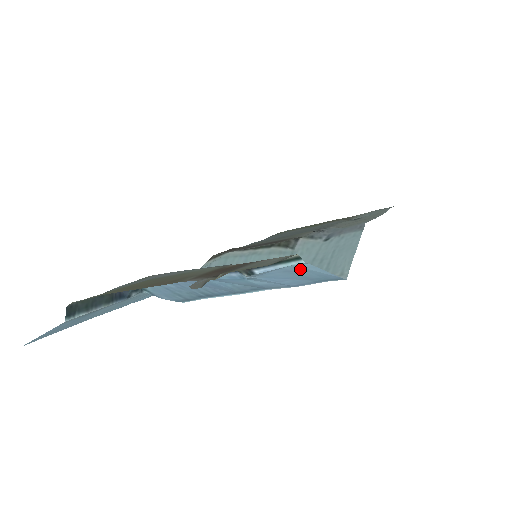
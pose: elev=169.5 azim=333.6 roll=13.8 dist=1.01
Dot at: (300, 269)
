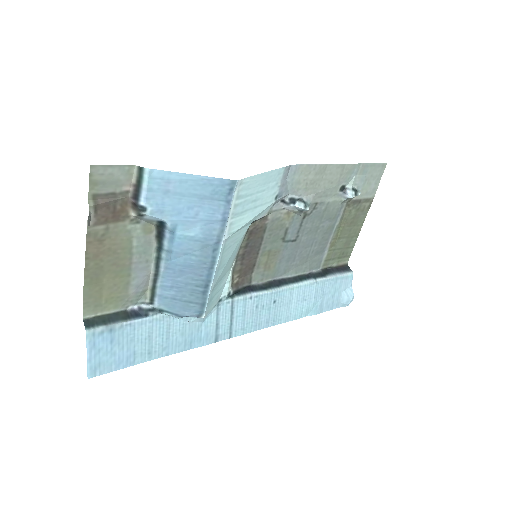
Dot at: (167, 183)
